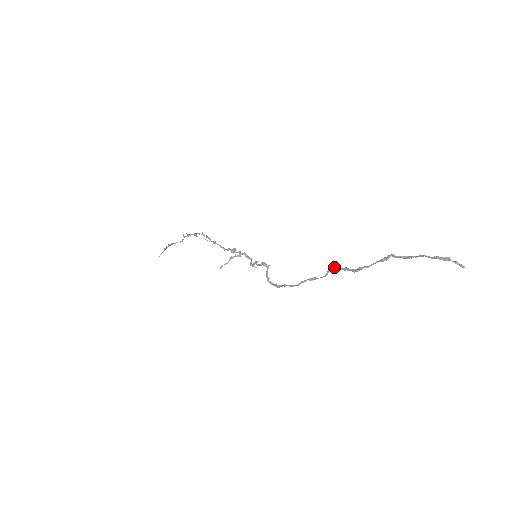
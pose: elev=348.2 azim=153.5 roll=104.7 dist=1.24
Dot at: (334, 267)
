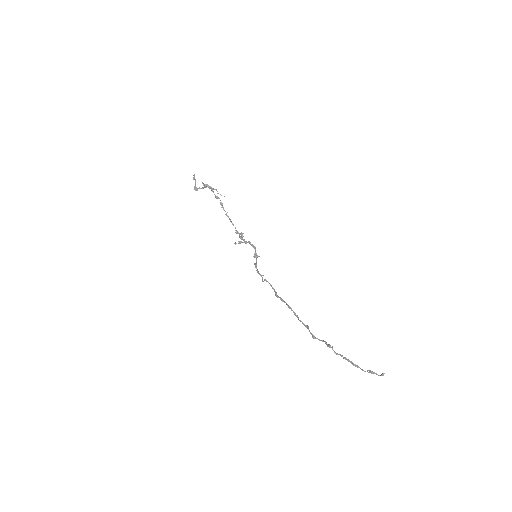
Dot at: (301, 321)
